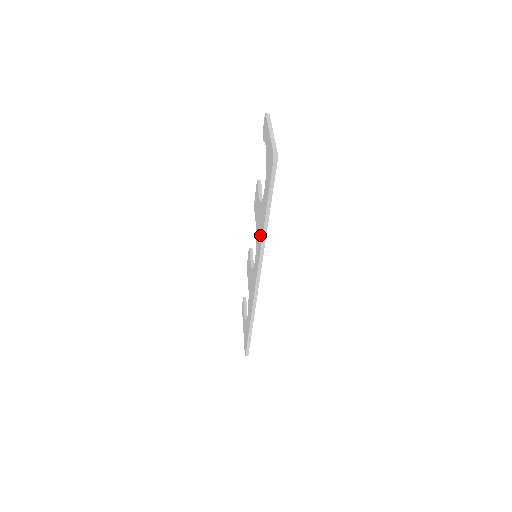
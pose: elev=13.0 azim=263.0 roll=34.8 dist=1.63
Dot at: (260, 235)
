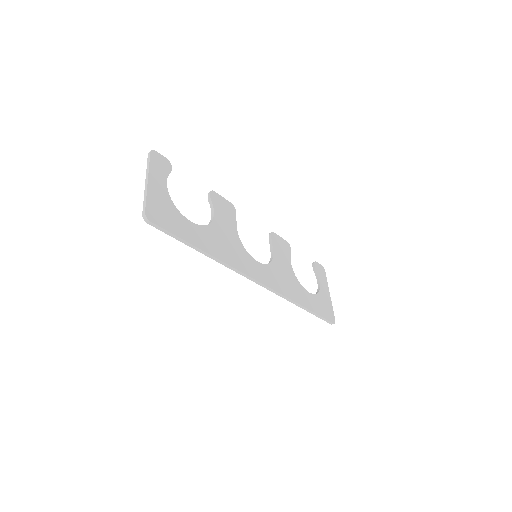
Dot at: occluded
